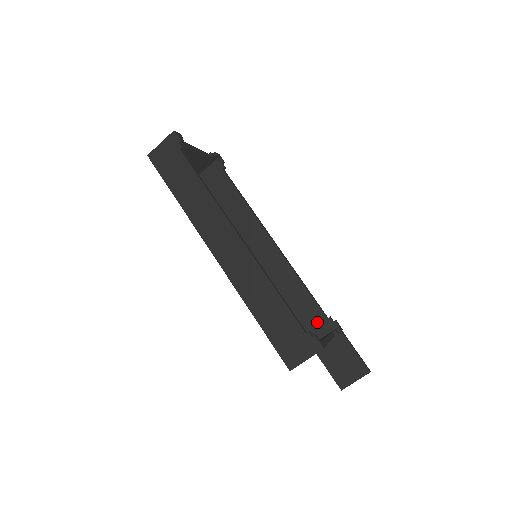
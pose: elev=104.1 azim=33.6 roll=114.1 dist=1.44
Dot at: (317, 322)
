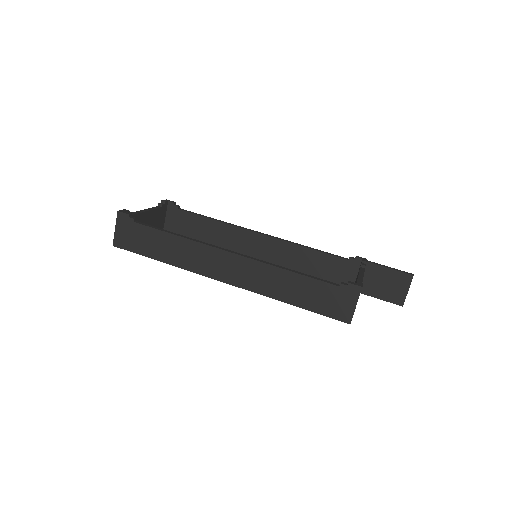
Dot at: (343, 269)
